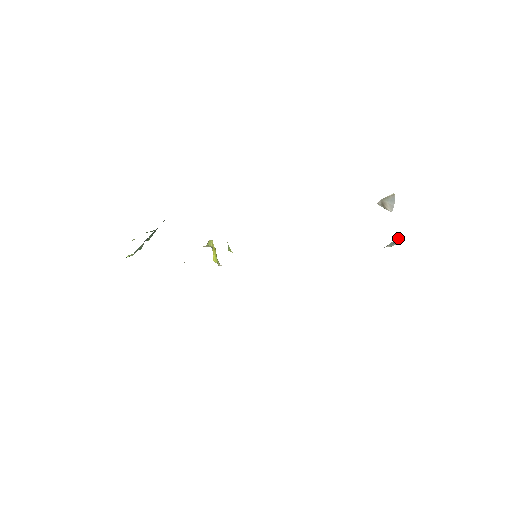
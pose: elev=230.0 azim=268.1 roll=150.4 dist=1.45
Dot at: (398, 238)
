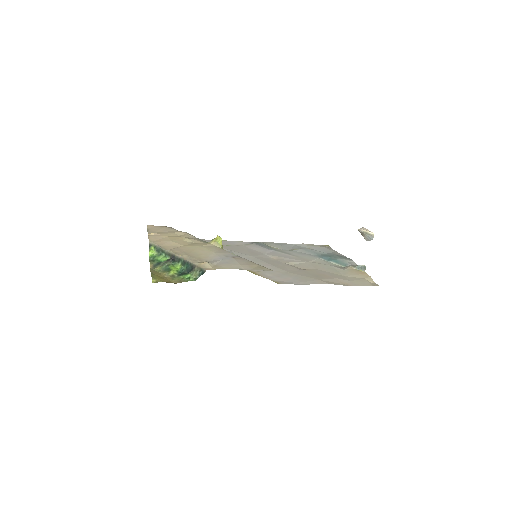
Dot at: (364, 268)
